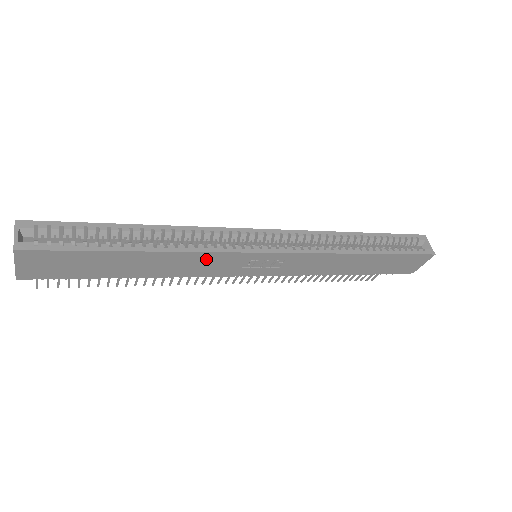
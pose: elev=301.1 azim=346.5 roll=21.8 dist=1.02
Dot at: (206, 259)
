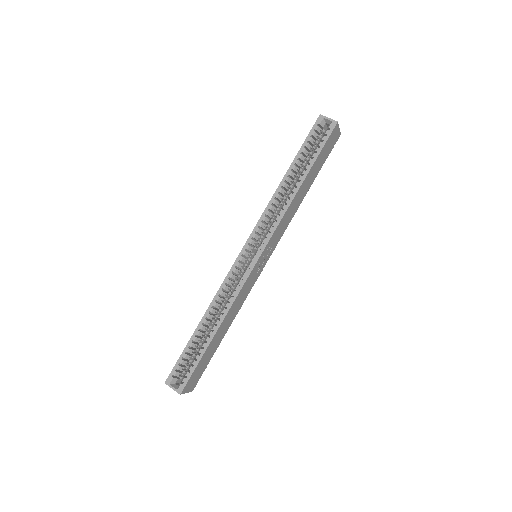
Dot at: (239, 297)
